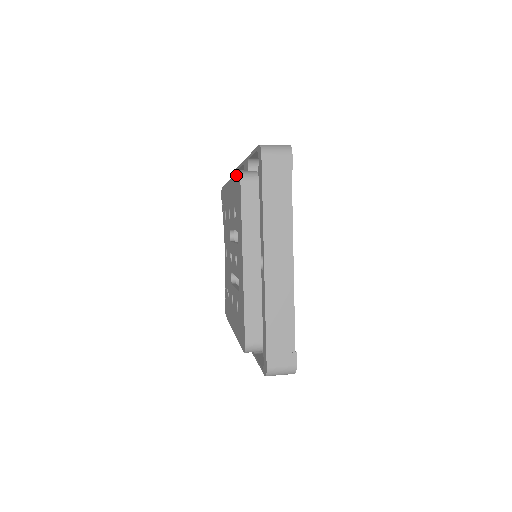
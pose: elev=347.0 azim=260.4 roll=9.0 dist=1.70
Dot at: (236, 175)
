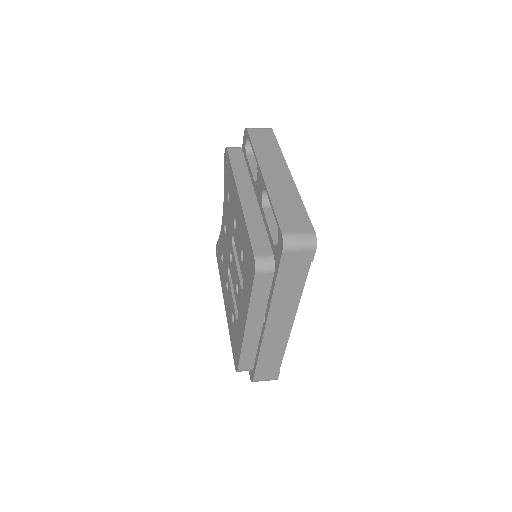
Dot at: (250, 244)
